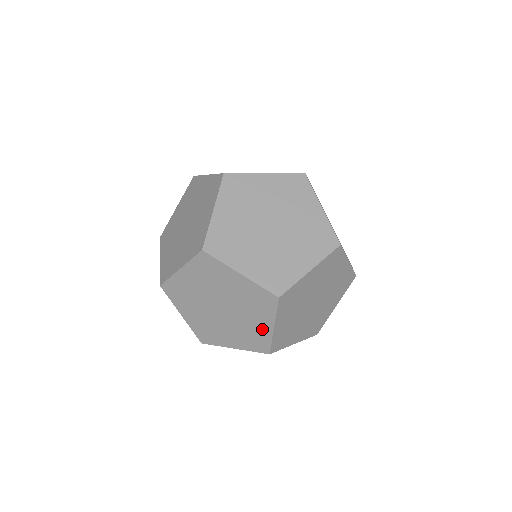
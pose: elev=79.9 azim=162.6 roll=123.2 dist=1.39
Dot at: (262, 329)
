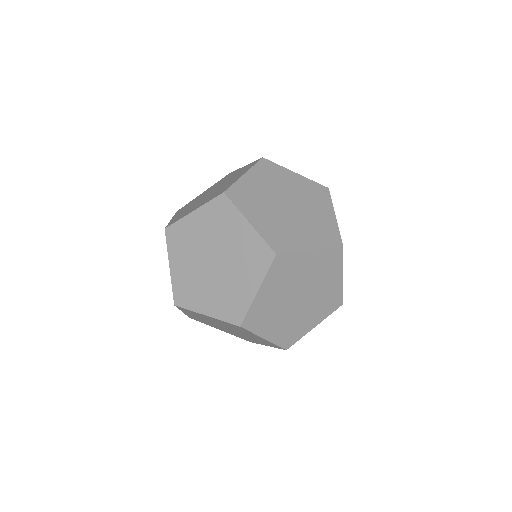
Dot at: (256, 342)
